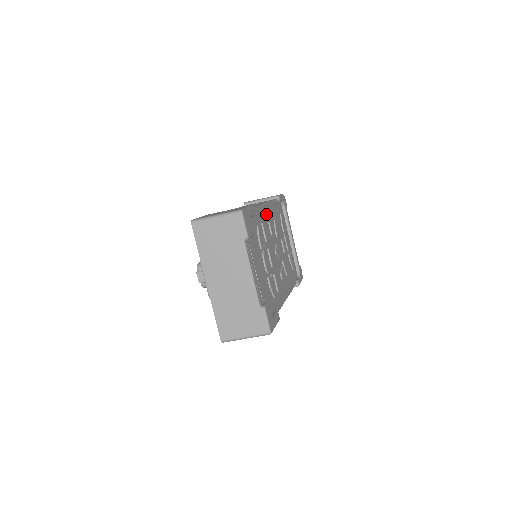
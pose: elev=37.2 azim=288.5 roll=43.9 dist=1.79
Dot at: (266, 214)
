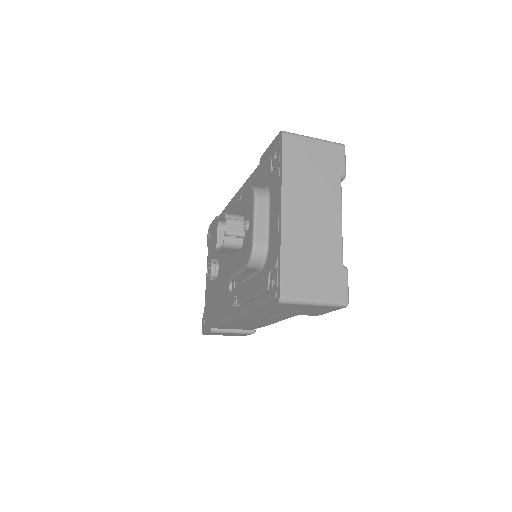
Dot at: occluded
